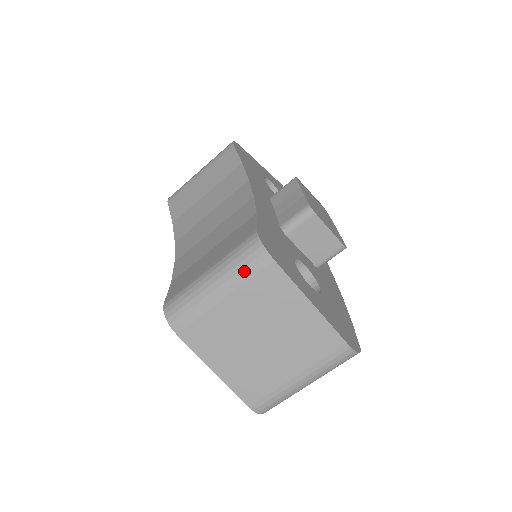
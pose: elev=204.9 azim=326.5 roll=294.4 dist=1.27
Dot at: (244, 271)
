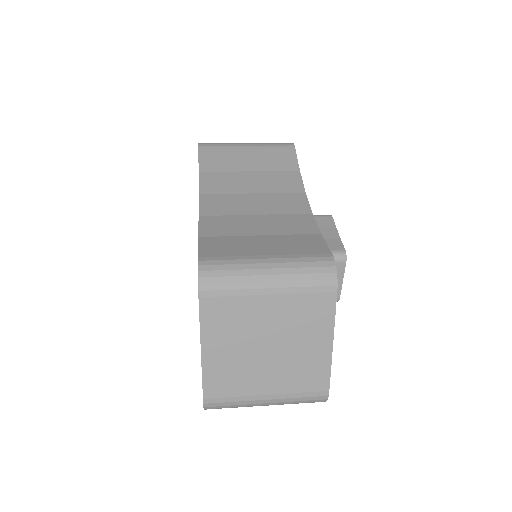
Dot at: (306, 283)
